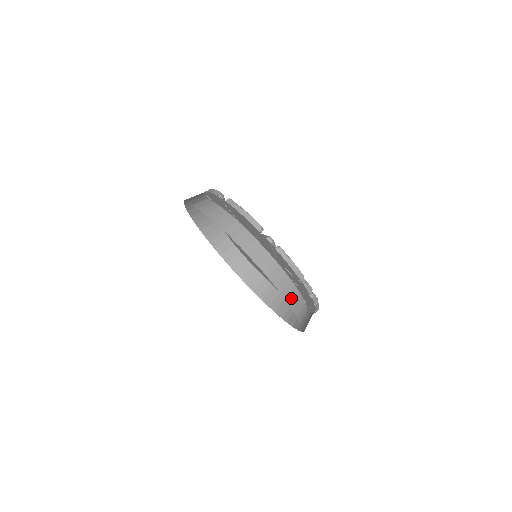
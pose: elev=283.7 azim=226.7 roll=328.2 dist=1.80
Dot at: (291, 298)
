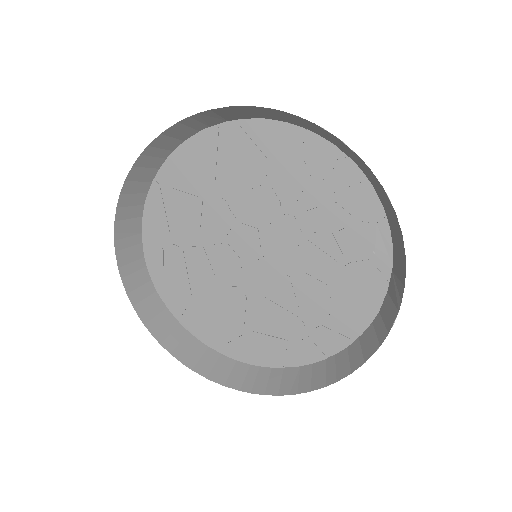
Dot at: occluded
